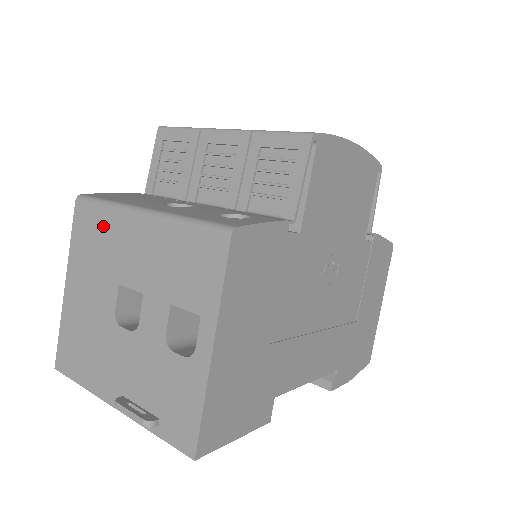
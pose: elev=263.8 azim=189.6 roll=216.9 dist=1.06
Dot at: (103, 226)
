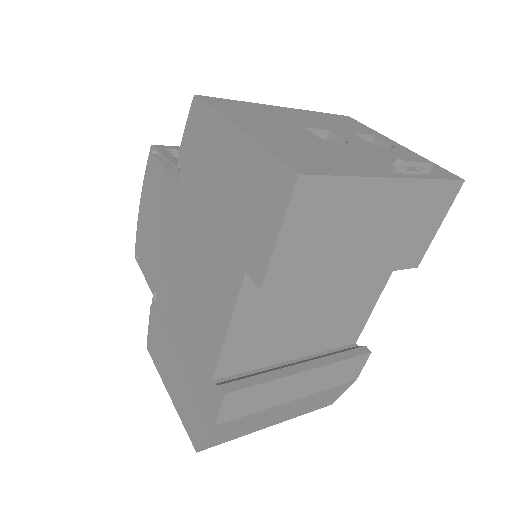
Dot at: (250, 107)
